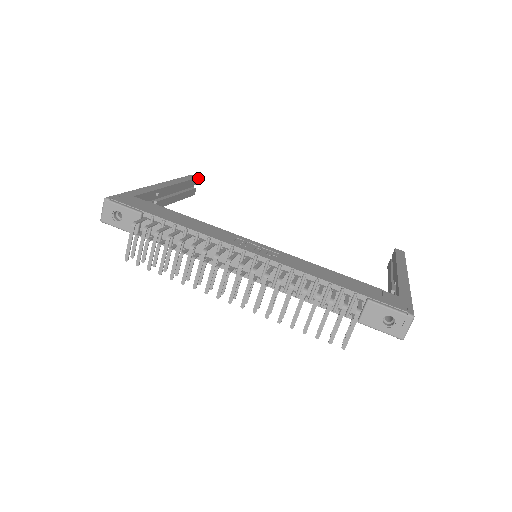
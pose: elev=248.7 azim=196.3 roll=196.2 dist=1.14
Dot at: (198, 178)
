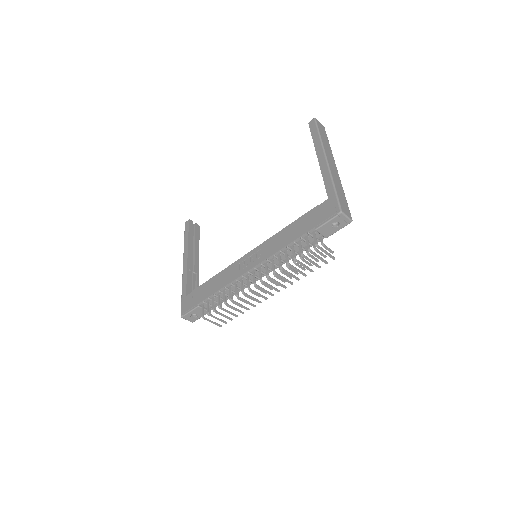
Dot at: (189, 220)
